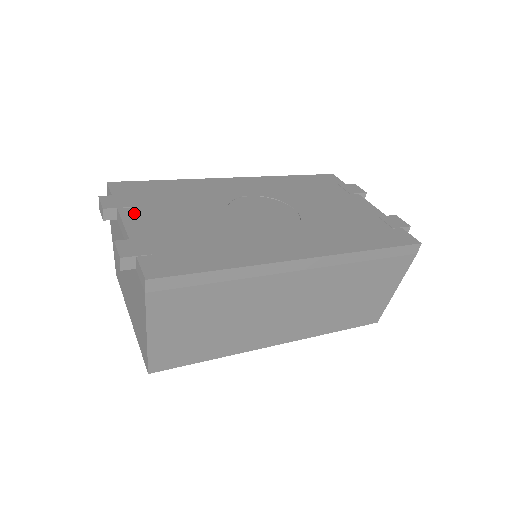
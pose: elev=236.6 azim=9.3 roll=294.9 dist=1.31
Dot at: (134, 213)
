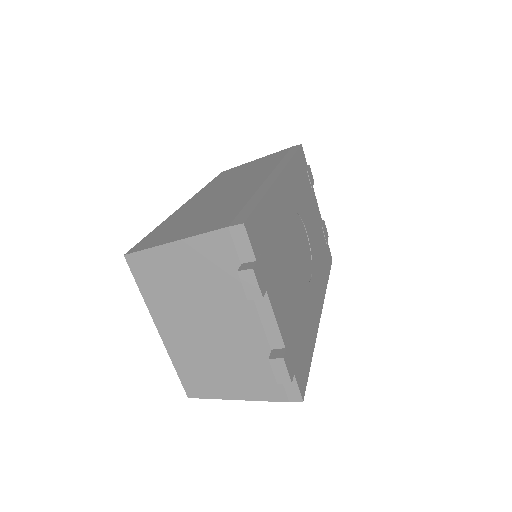
Dot at: (274, 294)
